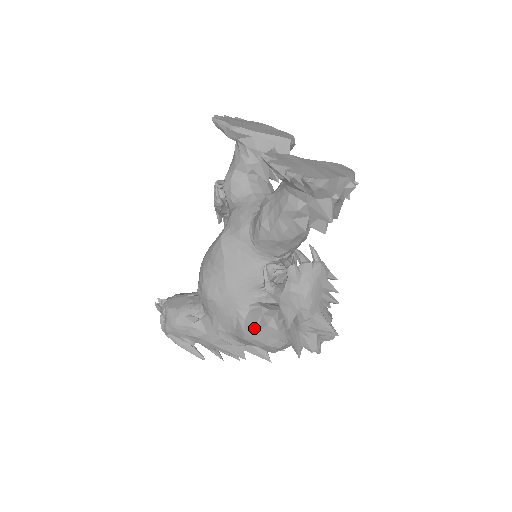
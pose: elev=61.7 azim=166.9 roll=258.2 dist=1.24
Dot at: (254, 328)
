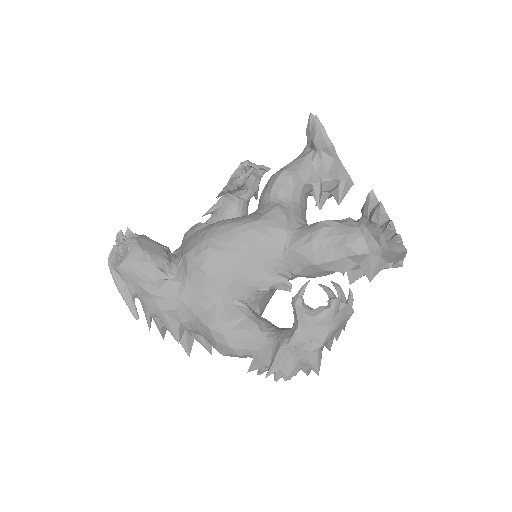
Dot at: (230, 324)
